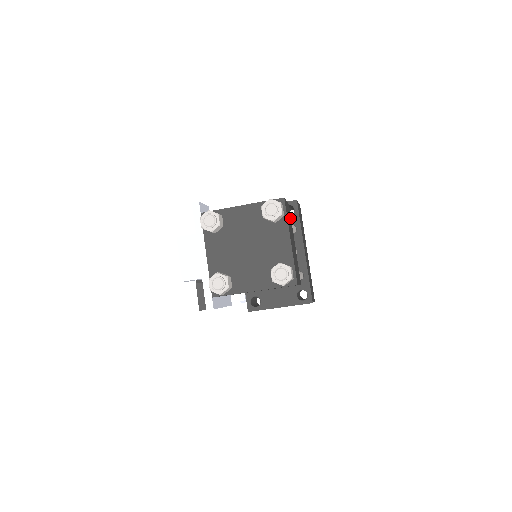
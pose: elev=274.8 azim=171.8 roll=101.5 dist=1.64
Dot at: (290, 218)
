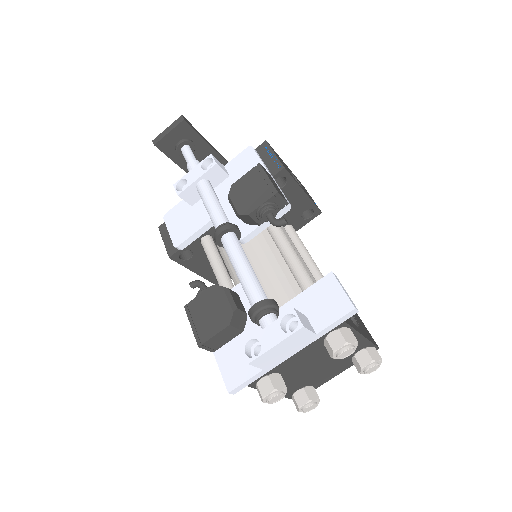
Dot at: occluded
